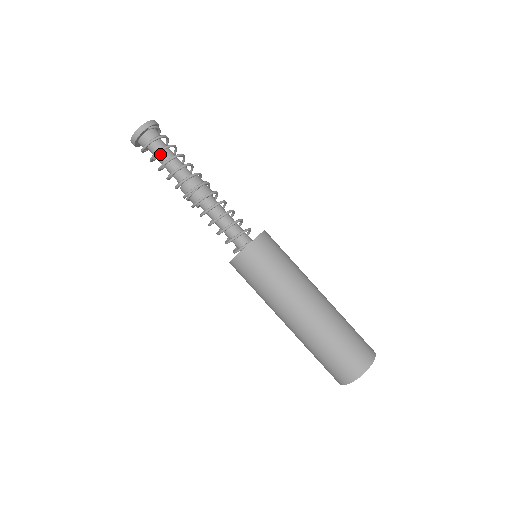
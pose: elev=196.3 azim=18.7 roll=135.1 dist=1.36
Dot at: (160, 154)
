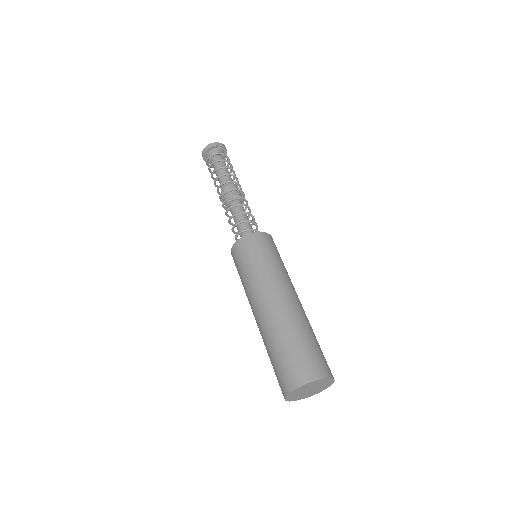
Dot at: (217, 165)
